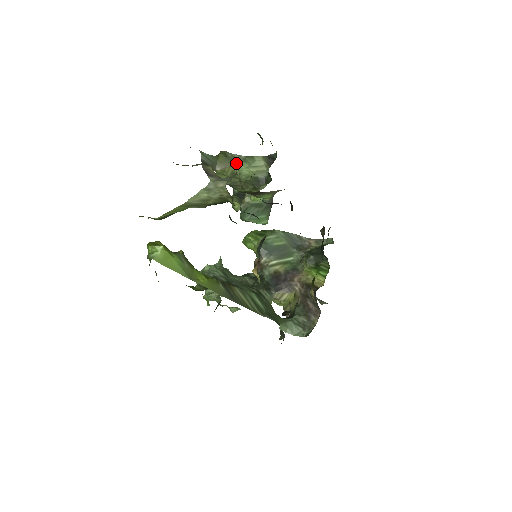
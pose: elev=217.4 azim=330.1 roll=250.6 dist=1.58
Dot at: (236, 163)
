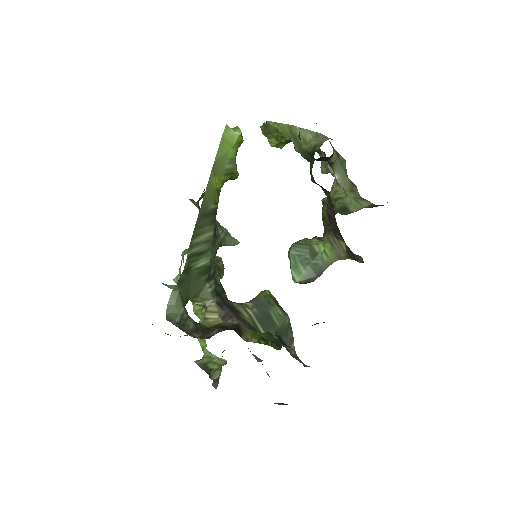
Dot at: (351, 193)
